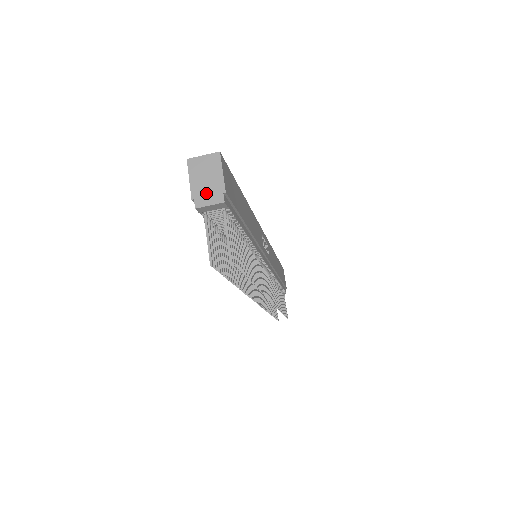
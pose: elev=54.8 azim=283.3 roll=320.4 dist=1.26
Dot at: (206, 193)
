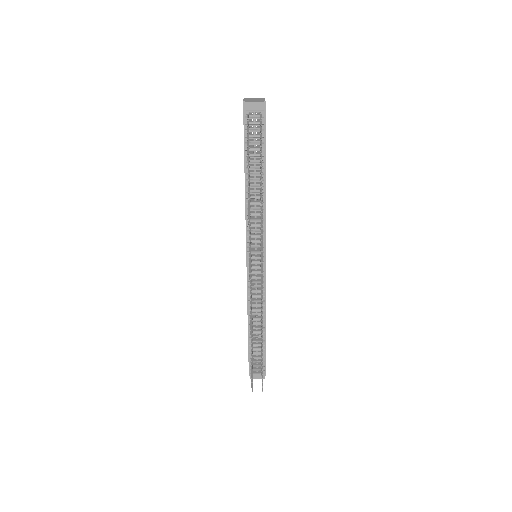
Dot at: (253, 101)
